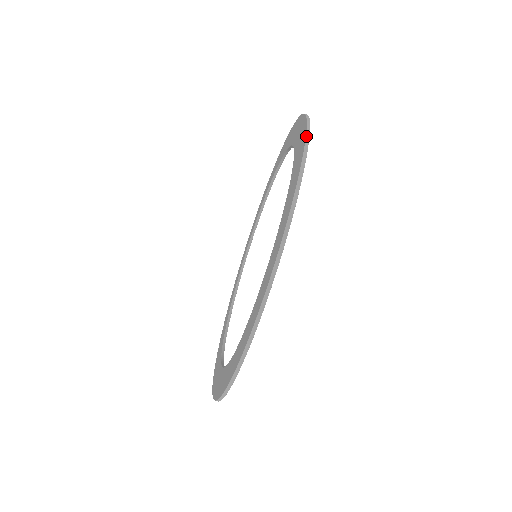
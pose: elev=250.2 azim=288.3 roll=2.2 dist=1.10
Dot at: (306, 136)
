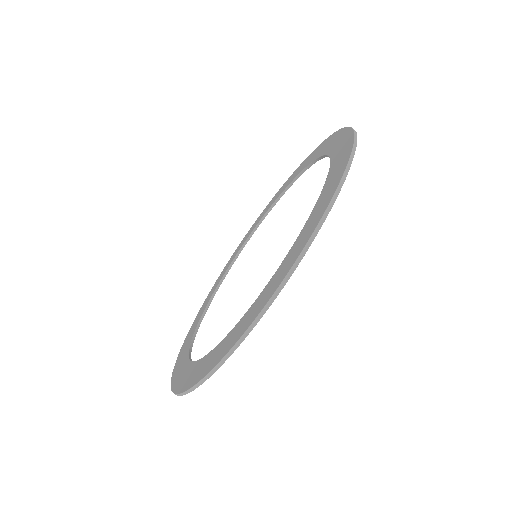
Dot at: (313, 232)
